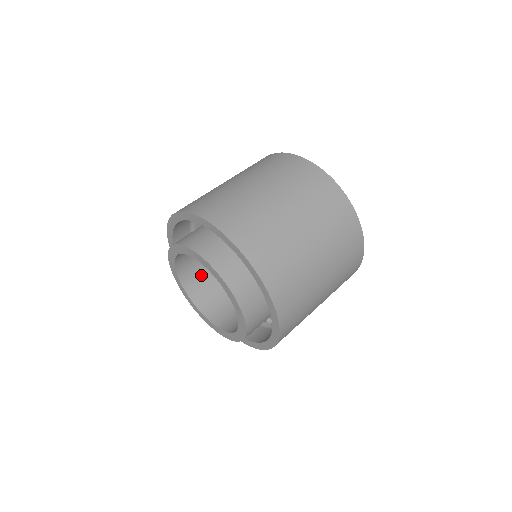
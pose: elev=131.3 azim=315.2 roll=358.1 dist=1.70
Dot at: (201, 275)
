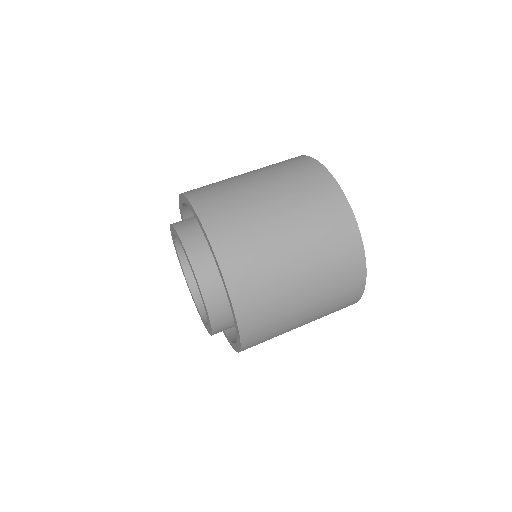
Dot at: occluded
